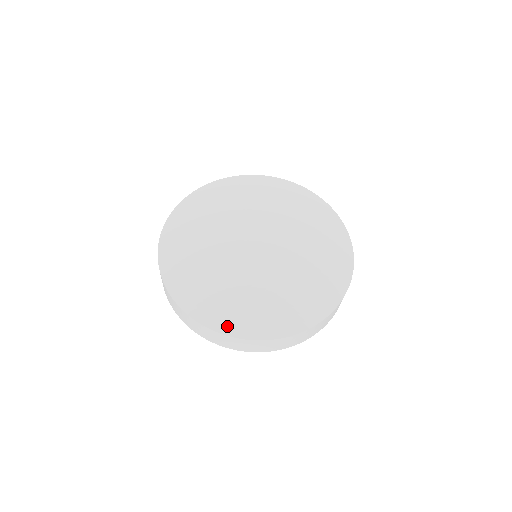
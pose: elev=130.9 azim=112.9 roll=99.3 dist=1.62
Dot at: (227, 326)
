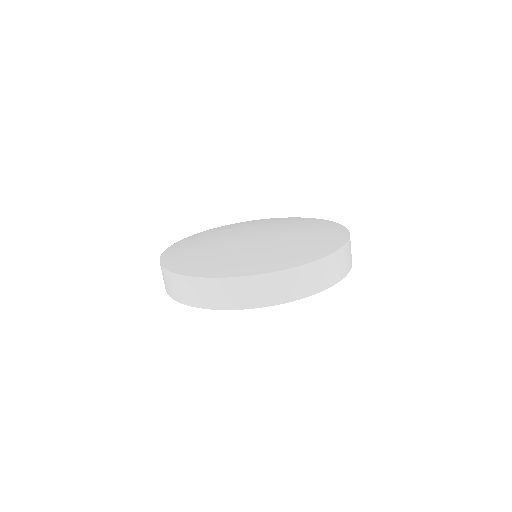
Dot at: (247, 271)
